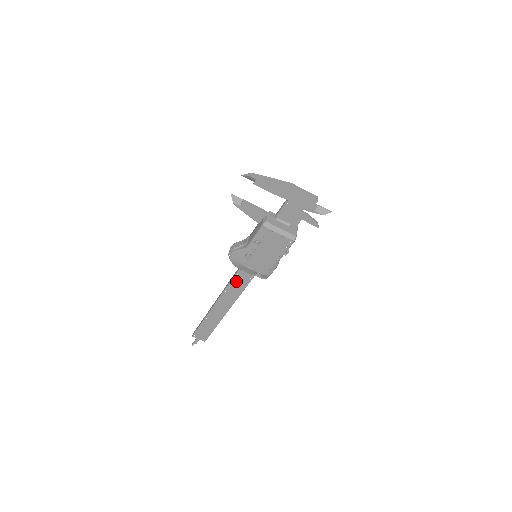
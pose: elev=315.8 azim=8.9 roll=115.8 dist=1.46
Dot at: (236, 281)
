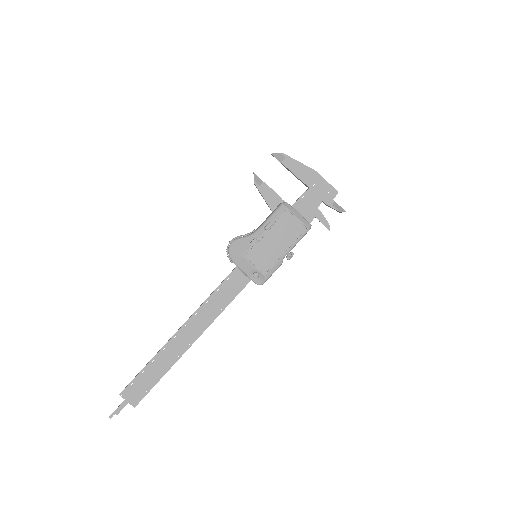
Dot at: (220, 293)
